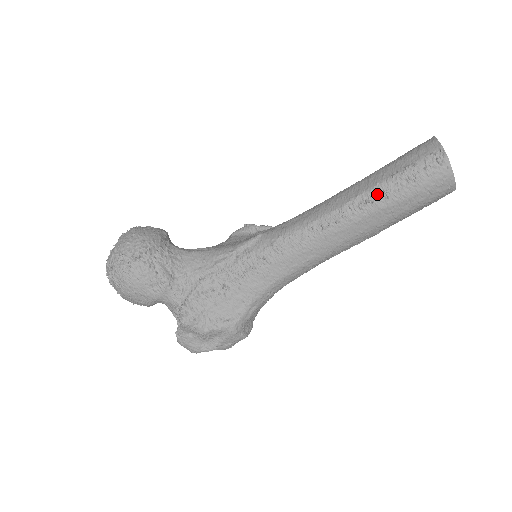
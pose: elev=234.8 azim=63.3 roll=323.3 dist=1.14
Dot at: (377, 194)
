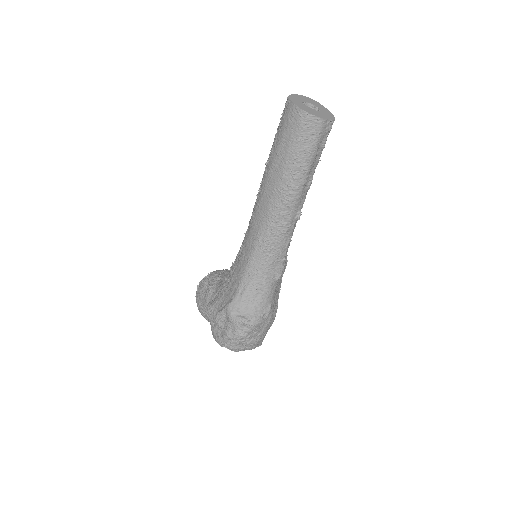
Dot at: (270, 154)
